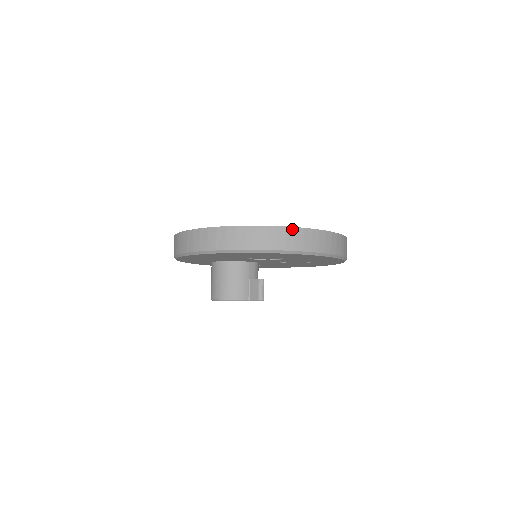
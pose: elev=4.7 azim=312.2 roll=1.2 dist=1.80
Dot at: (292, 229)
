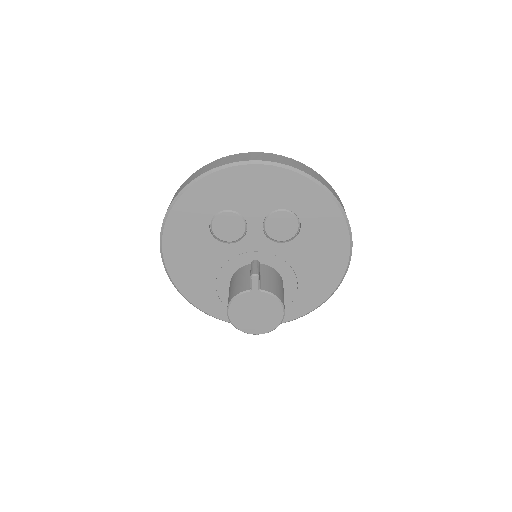
Dot at: (203, 168)
